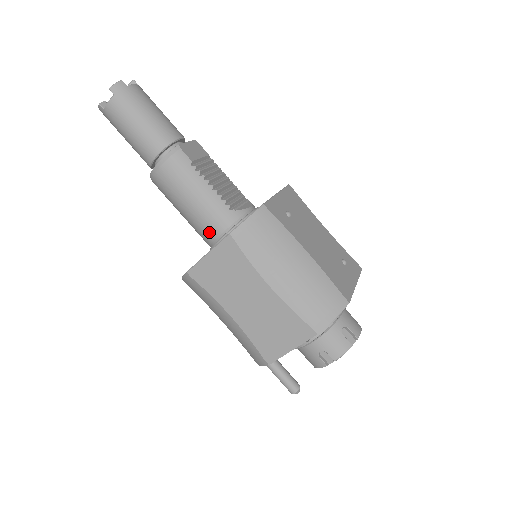
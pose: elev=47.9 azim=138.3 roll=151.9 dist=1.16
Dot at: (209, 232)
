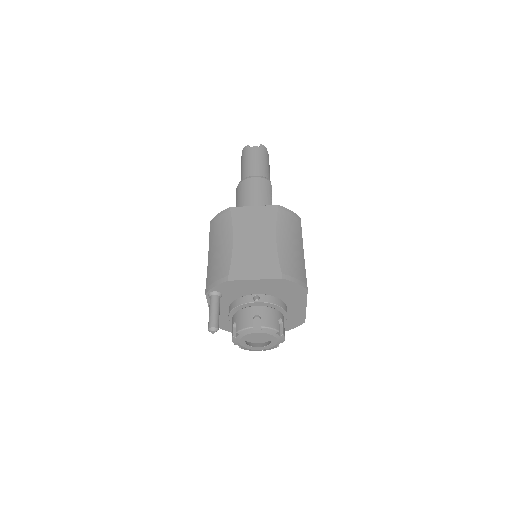
Dot at: occluded
